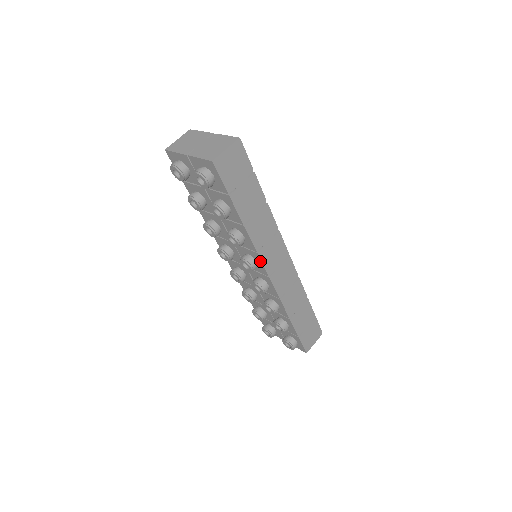
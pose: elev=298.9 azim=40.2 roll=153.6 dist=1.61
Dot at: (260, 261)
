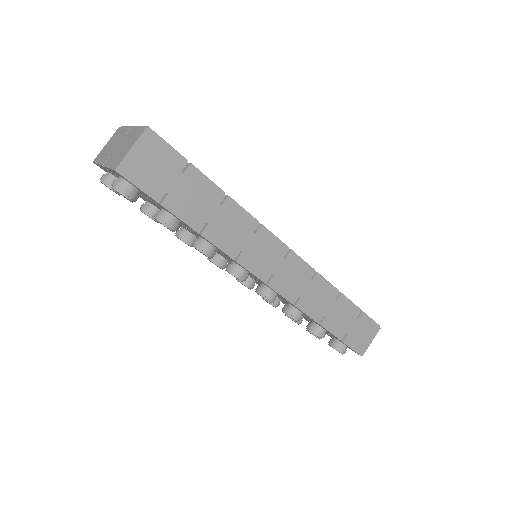
Dot at: (245, 269)
